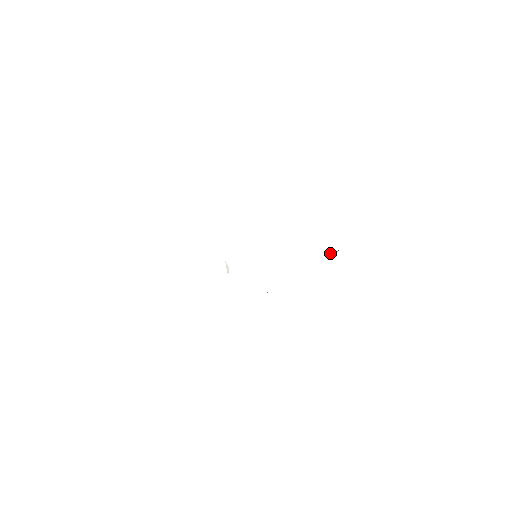
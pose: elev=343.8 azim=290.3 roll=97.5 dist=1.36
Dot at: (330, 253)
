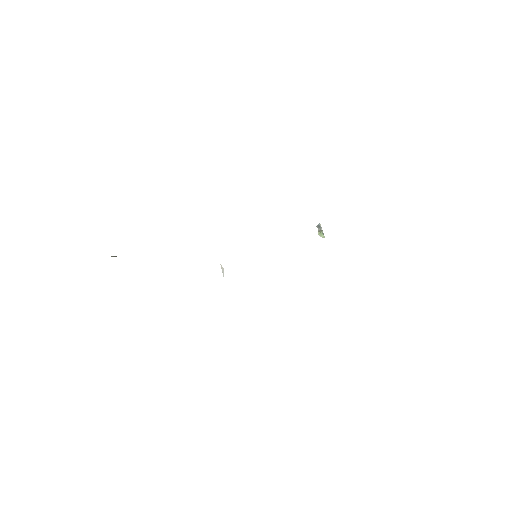
Dot at: (320, 235)
